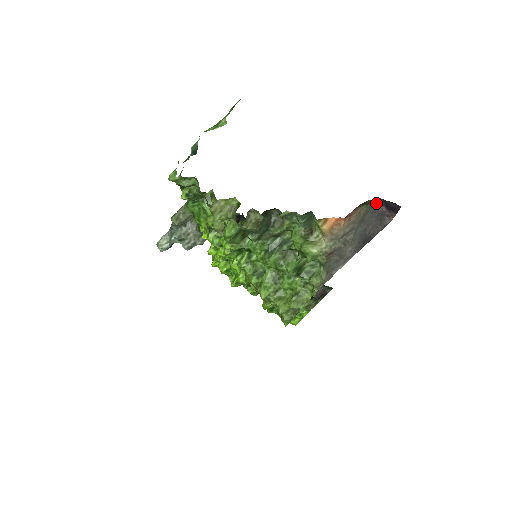
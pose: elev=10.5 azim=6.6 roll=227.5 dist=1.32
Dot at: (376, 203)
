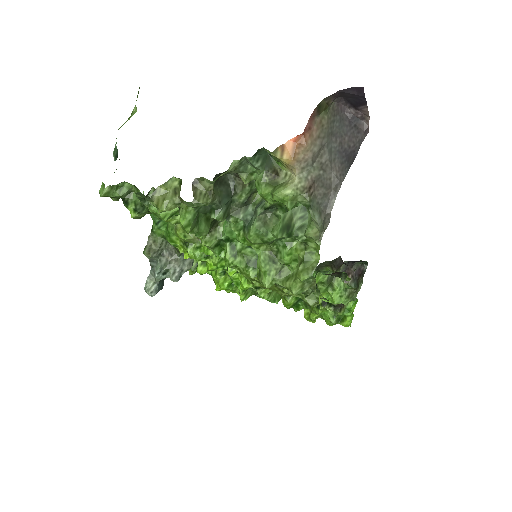
Dot at: (338, 108)
